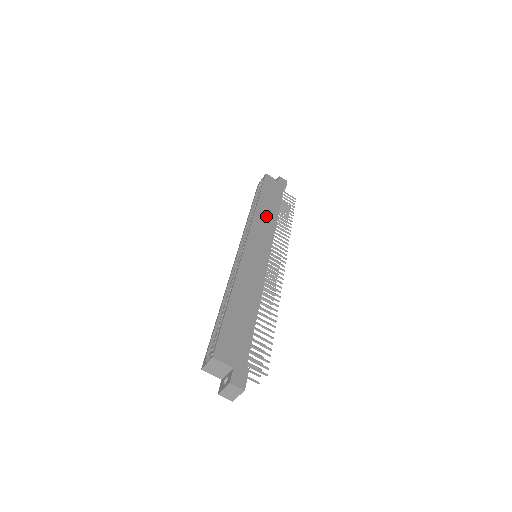
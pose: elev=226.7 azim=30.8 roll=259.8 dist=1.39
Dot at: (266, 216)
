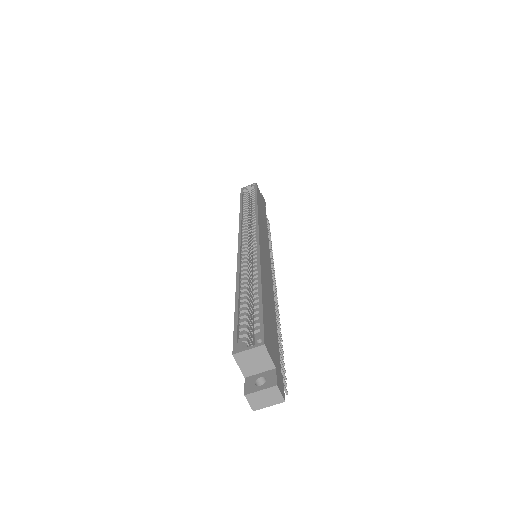
Dot at: (263, 222)
